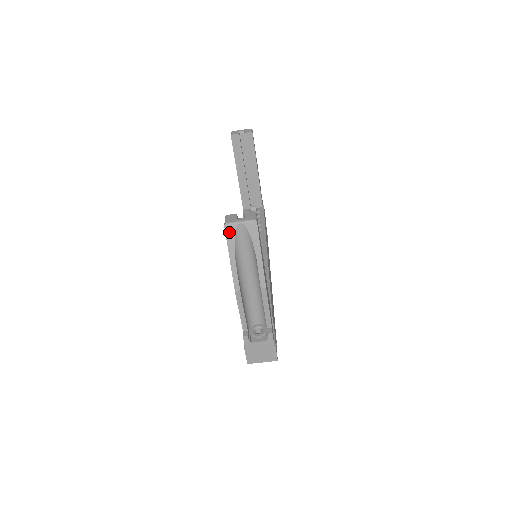
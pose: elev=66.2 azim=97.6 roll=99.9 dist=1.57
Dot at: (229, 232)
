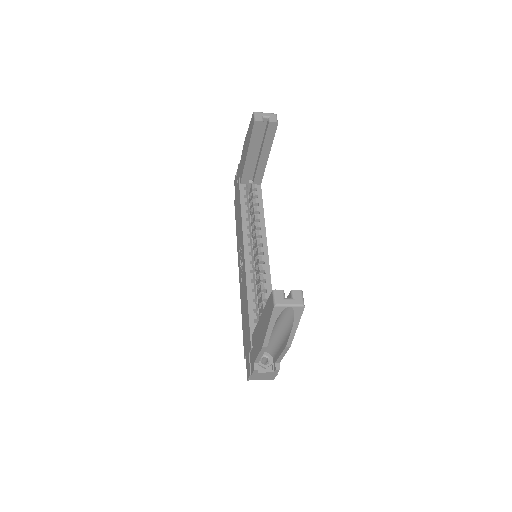
Dot at: (276, 311)
